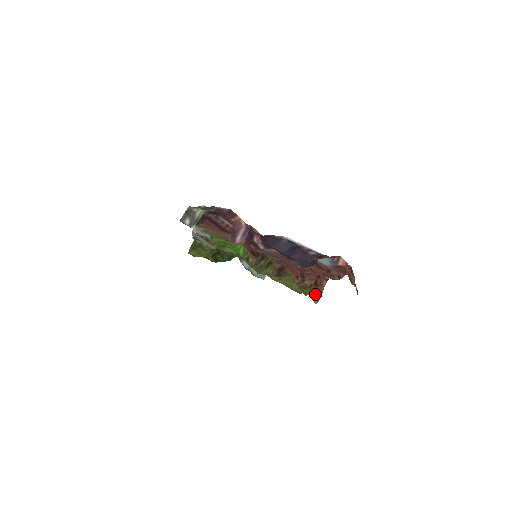
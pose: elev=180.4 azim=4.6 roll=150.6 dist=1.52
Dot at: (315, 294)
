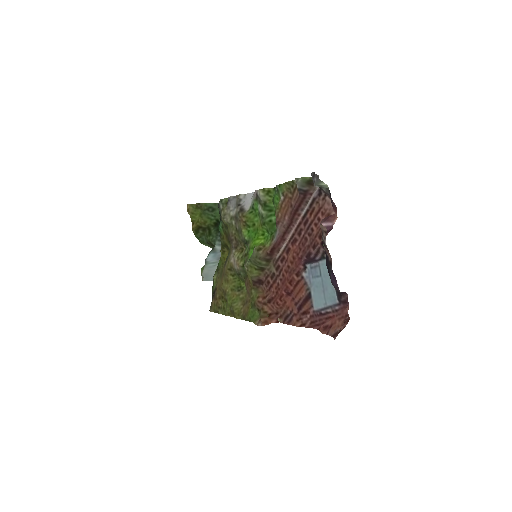
Dot at: (264, 319)
